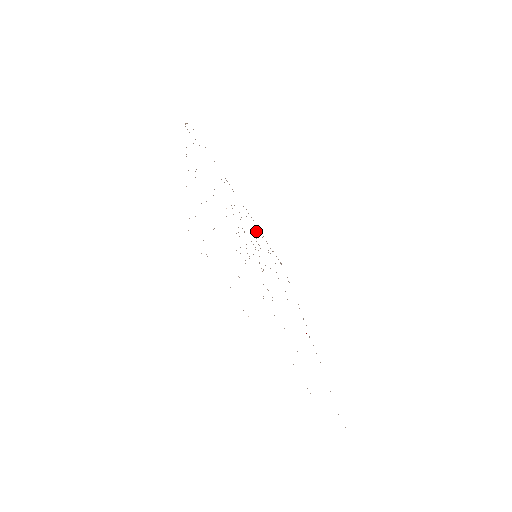
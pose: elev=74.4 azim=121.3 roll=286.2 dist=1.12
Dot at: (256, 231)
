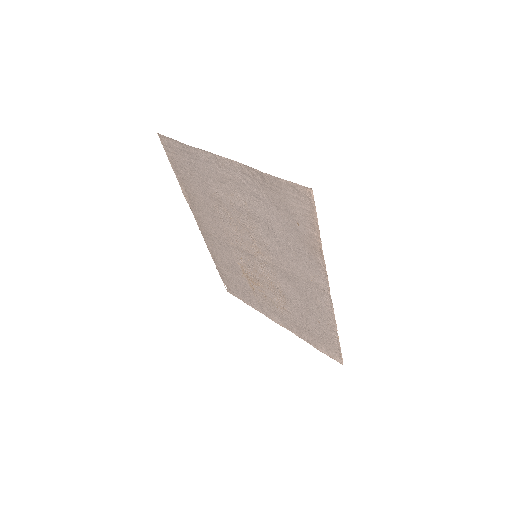
Dot at: (291, 319)
